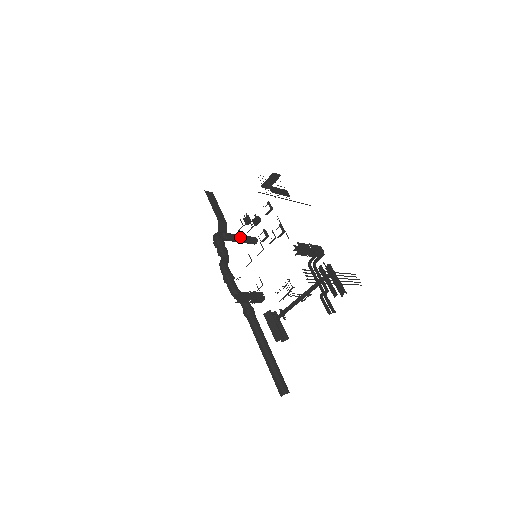
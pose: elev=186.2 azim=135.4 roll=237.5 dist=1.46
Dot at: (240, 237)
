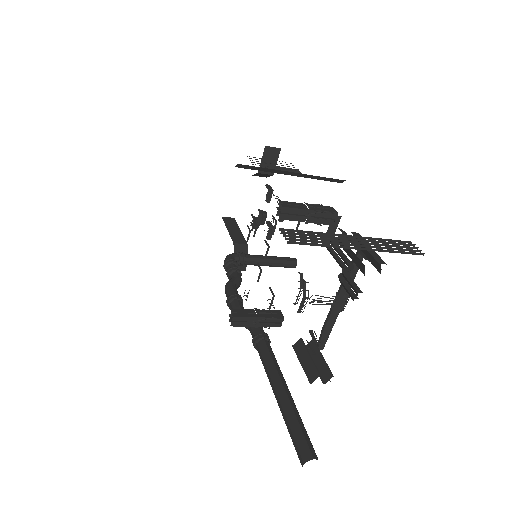
Dot at: (267, 258)
